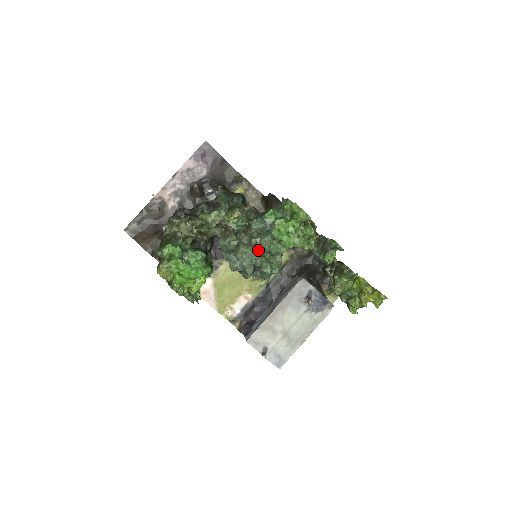
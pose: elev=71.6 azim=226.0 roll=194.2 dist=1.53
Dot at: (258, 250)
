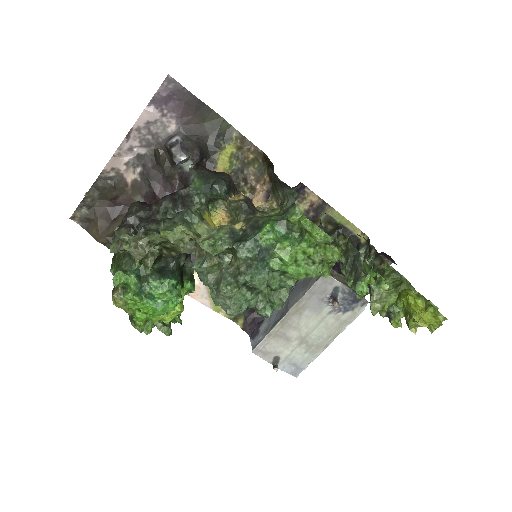
Dot at: (249, 290)
